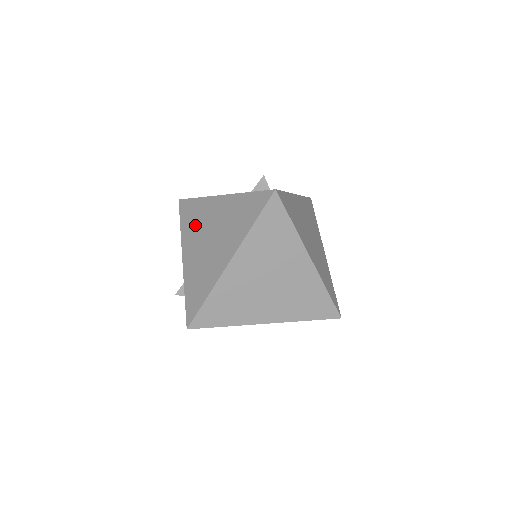
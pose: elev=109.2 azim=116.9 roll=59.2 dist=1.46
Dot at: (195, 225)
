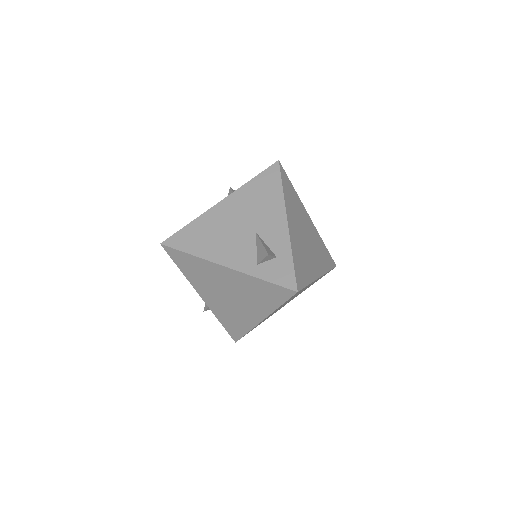
Dot at: (202, 278)
